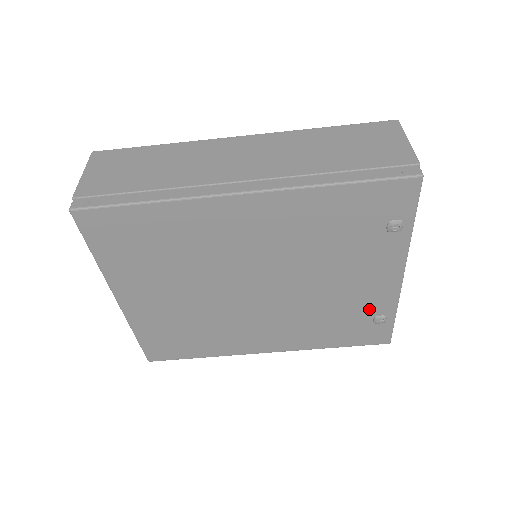
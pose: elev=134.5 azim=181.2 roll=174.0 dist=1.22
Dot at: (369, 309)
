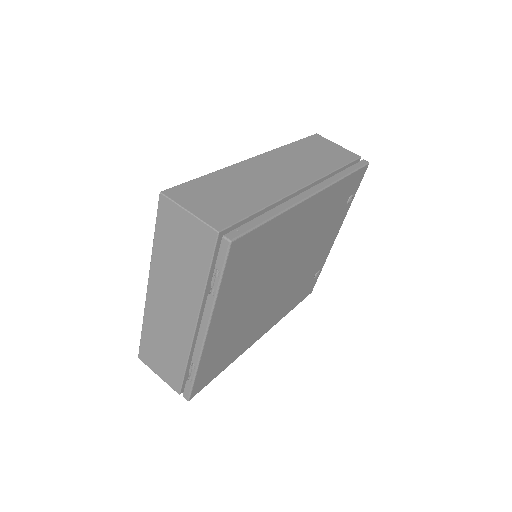
Dot at: (317, 268)
